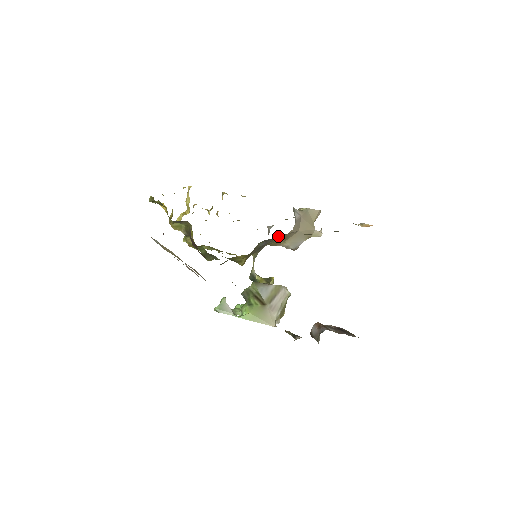
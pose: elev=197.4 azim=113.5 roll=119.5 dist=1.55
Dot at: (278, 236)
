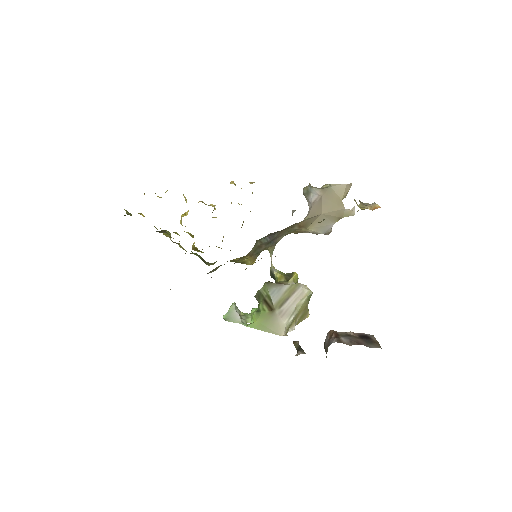
Dot at: (289, 226)
